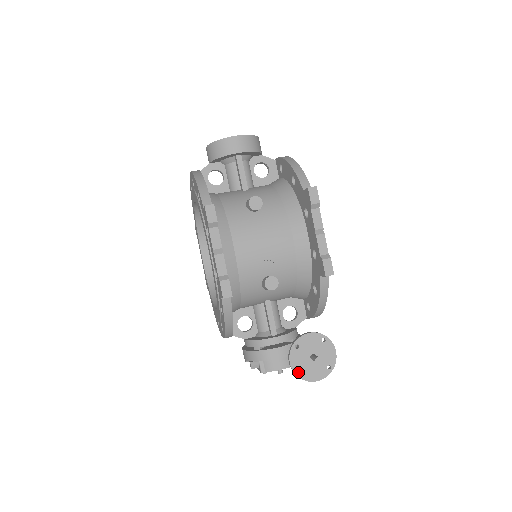
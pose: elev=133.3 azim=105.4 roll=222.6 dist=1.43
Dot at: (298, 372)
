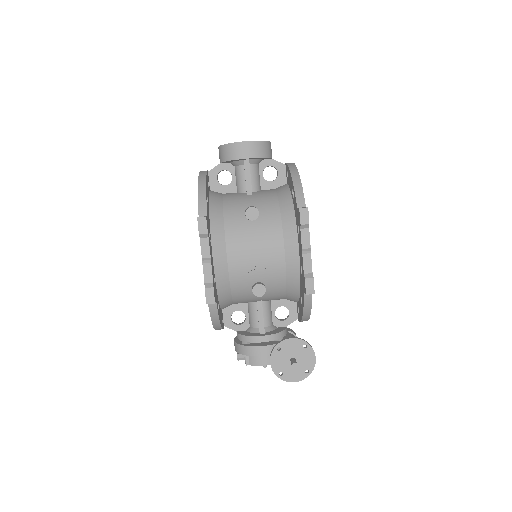
Dot at: (277, 372)
